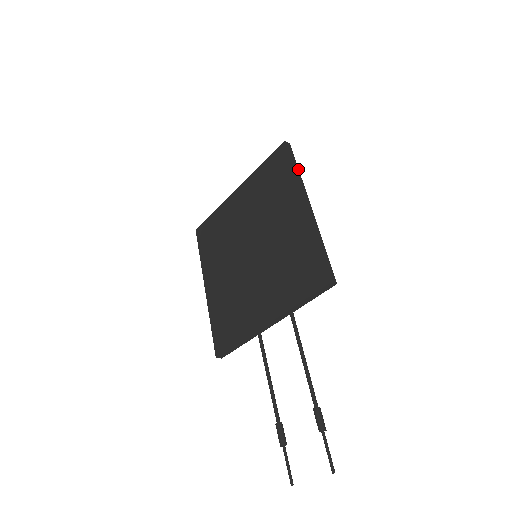
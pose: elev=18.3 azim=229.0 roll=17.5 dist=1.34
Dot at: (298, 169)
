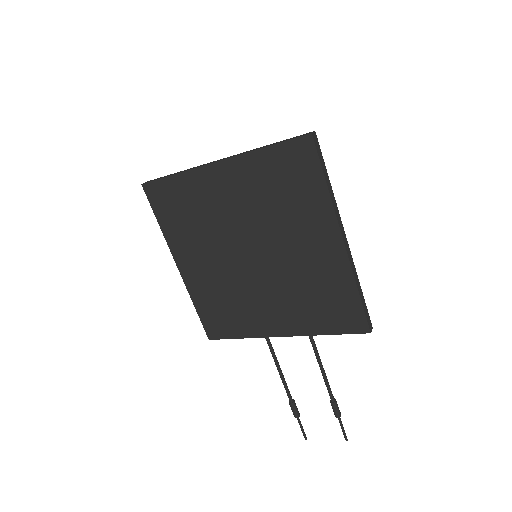
Dot at: occluded
